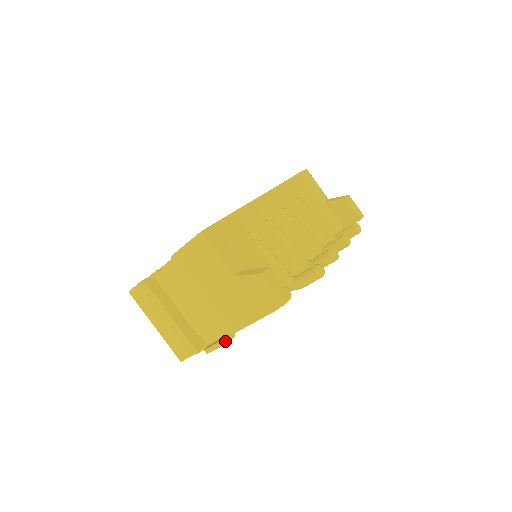
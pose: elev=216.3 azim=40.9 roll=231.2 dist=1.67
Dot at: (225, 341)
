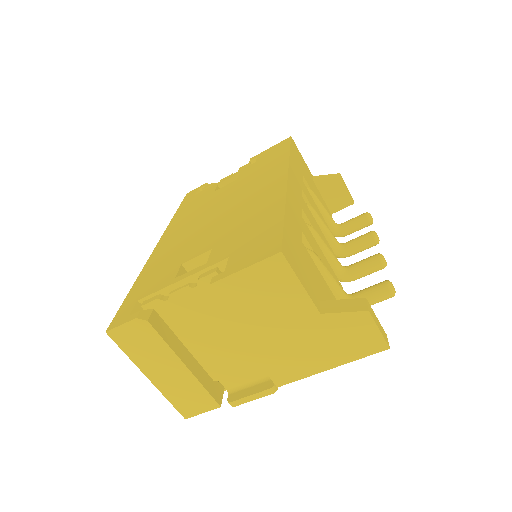
Dot at: (271, 391)
